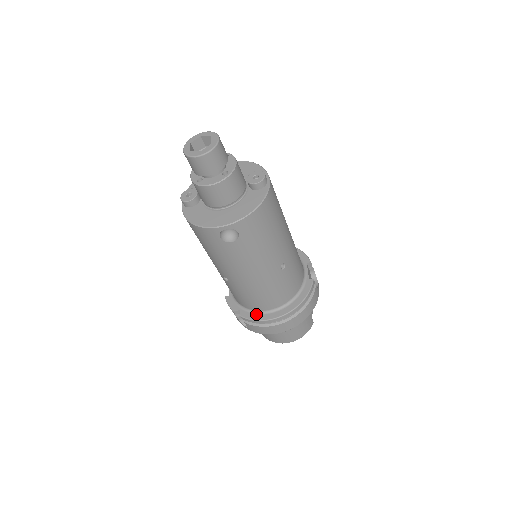
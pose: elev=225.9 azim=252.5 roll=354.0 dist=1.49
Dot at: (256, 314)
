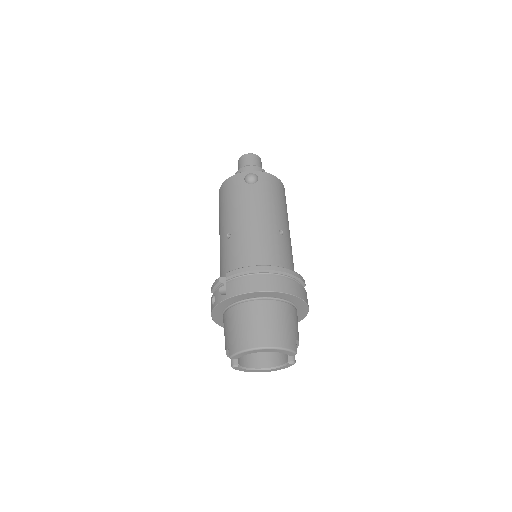
Dot at: occluded
